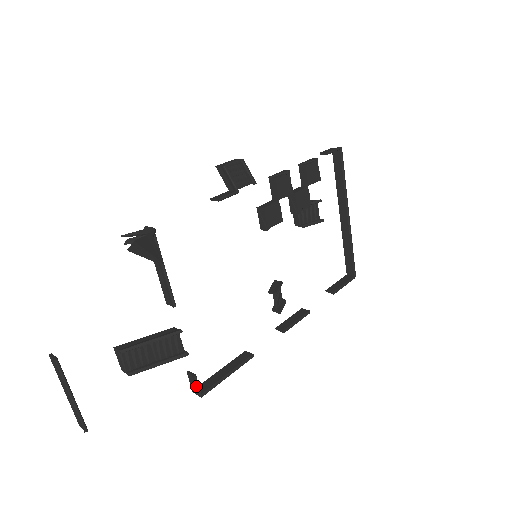
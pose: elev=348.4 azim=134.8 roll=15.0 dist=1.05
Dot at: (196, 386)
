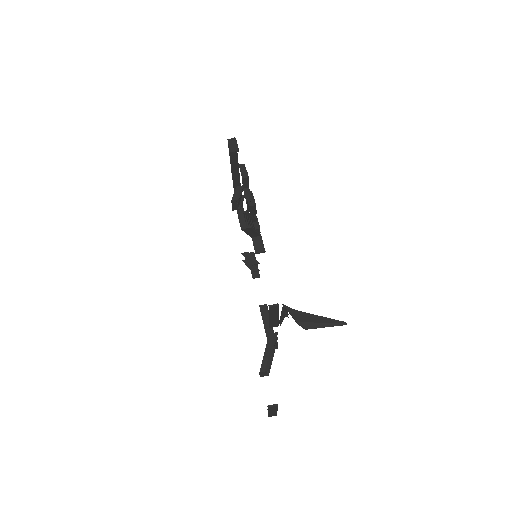
Dot at: (277, 346)
